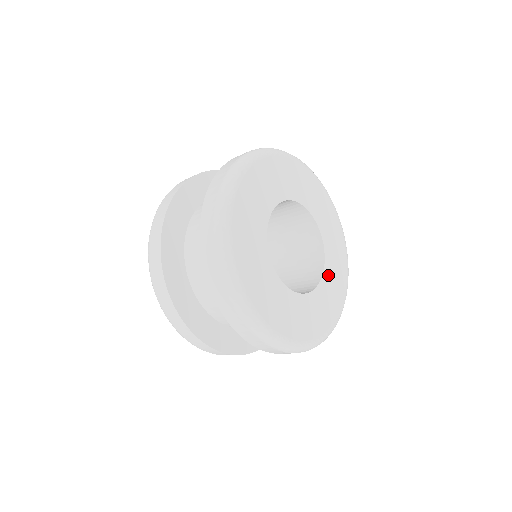
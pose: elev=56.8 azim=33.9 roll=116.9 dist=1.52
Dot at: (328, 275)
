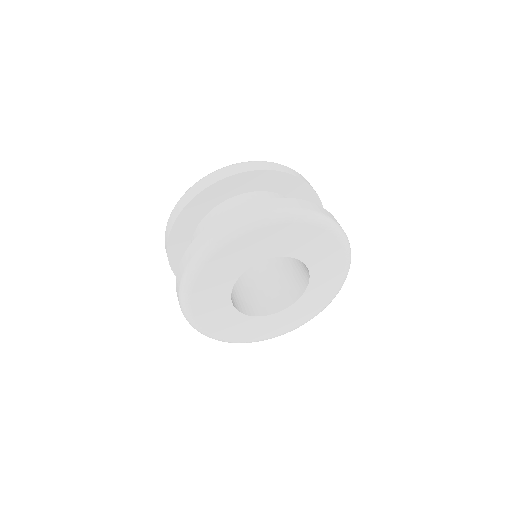
Dot at: (313, 288)
